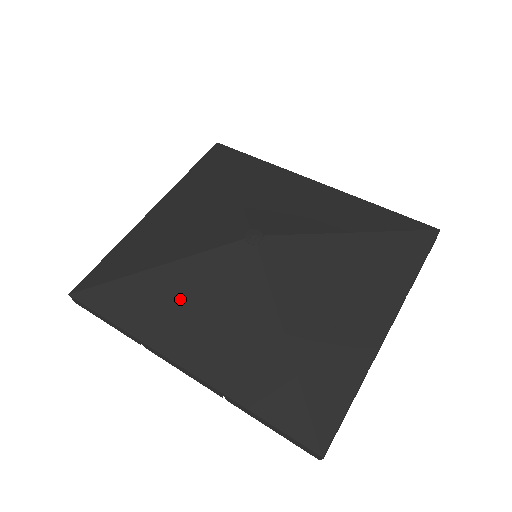
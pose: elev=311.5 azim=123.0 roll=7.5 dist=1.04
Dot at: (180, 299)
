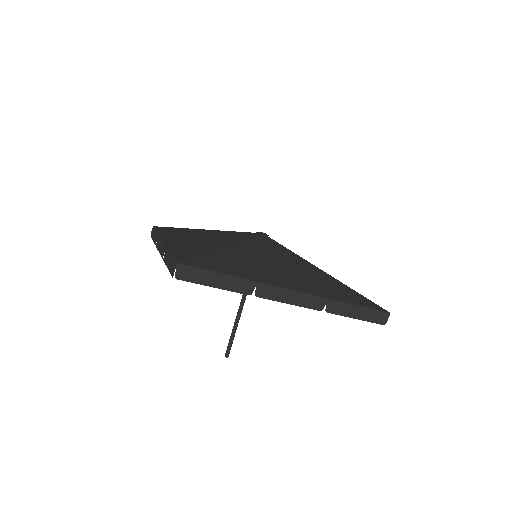
Dot at: (197, 234)
